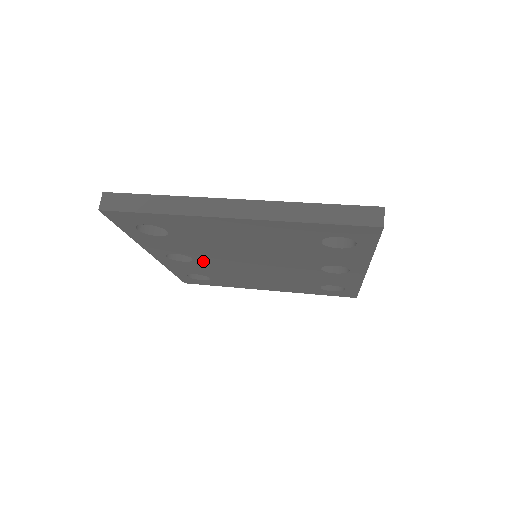
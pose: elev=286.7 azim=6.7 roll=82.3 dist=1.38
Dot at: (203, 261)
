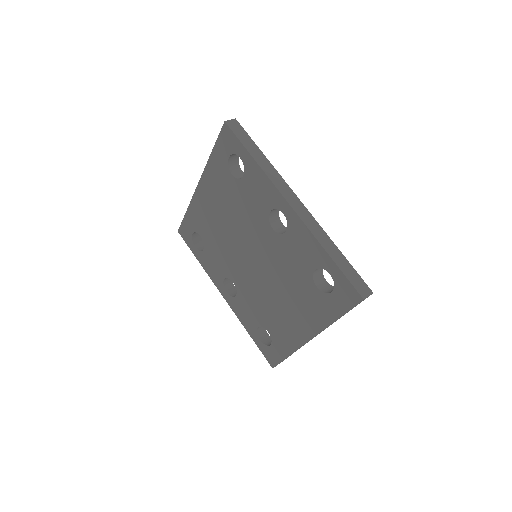
Dot at: (239, 284)
